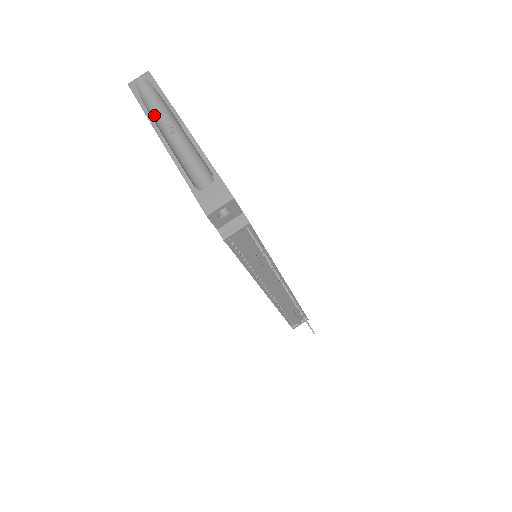
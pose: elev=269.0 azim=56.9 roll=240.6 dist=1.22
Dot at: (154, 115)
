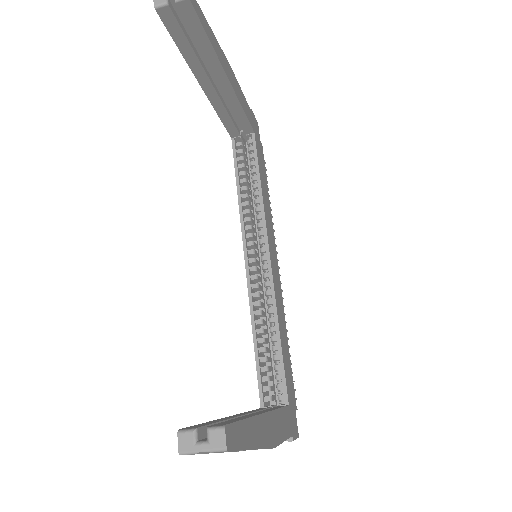
Dot at: occluded
